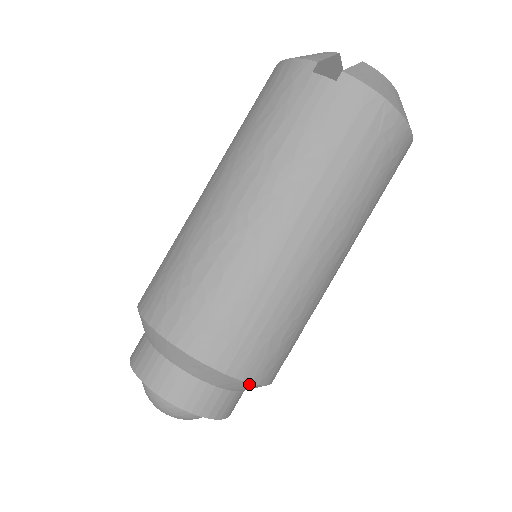
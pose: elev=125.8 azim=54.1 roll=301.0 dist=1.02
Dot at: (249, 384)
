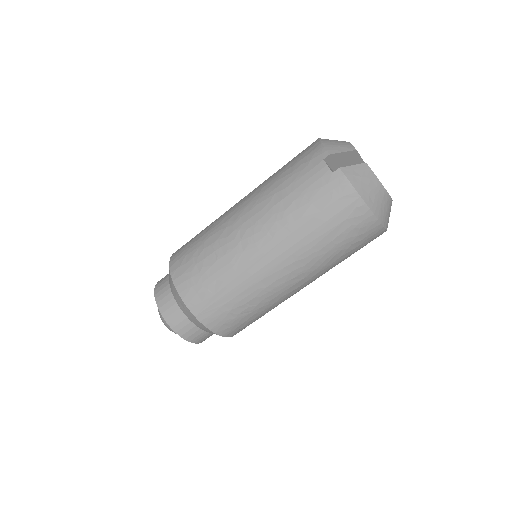
Dot at: (209, 330)
